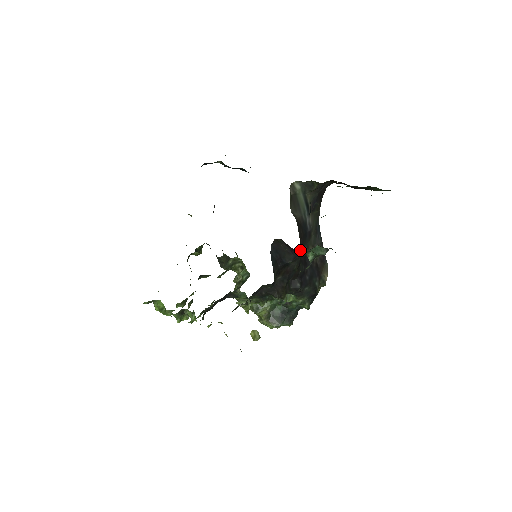
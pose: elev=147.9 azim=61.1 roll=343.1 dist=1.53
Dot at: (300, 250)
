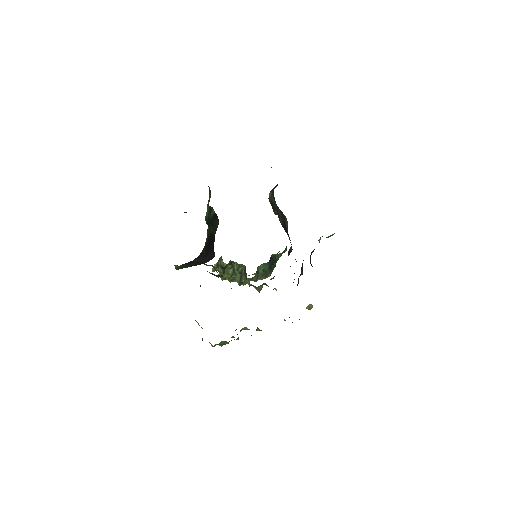
Dot at: occluded
